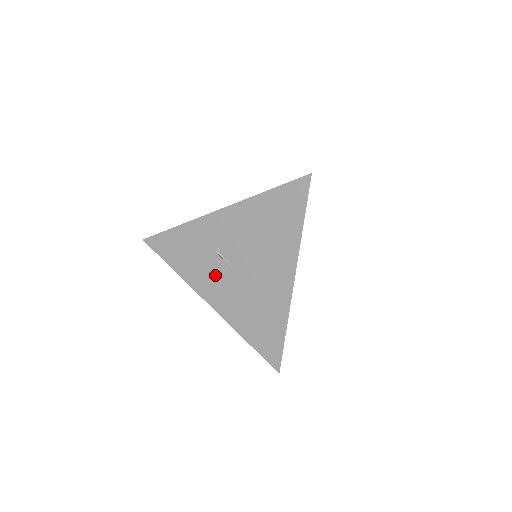
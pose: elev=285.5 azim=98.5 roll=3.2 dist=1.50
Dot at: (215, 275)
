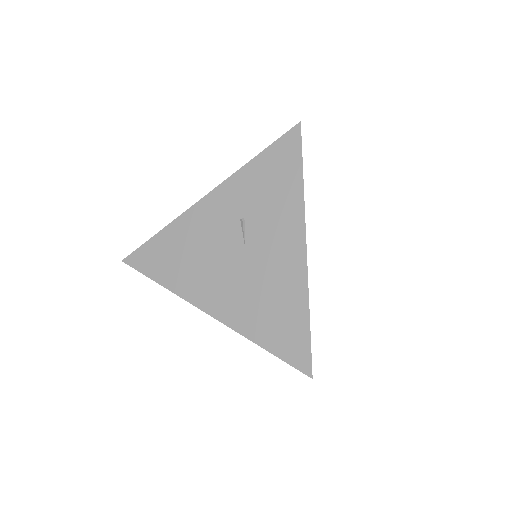
Dot at: occluded
